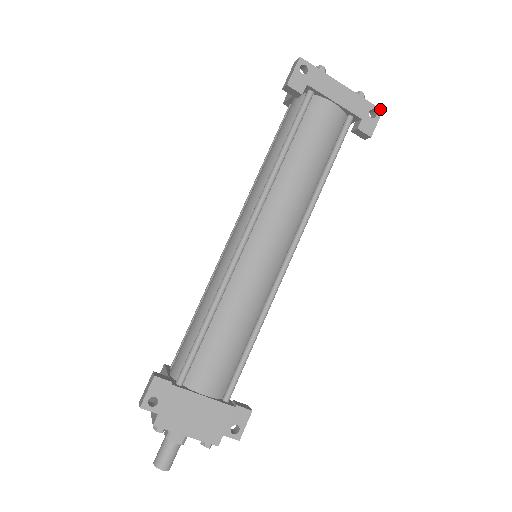
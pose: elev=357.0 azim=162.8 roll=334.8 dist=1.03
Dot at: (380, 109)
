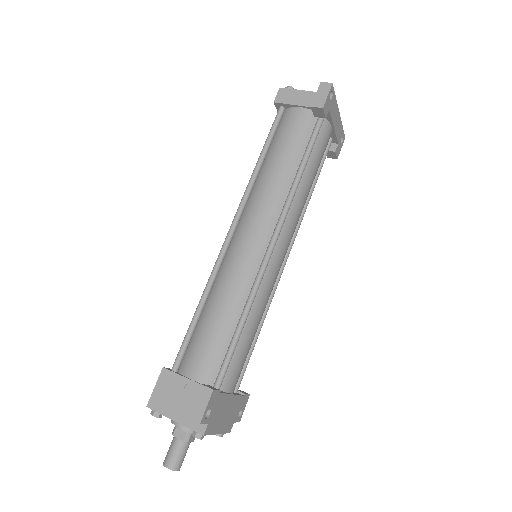
Dot at: occluded
